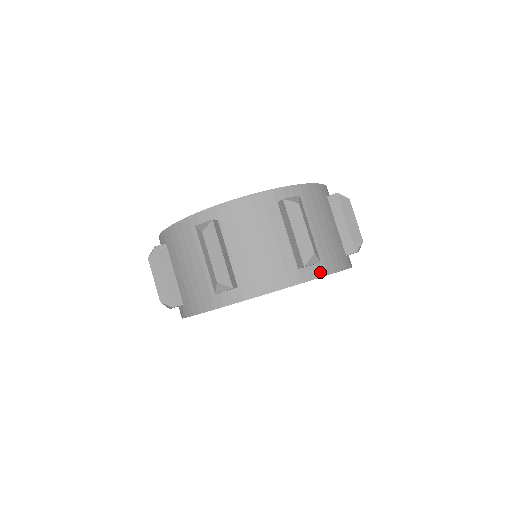
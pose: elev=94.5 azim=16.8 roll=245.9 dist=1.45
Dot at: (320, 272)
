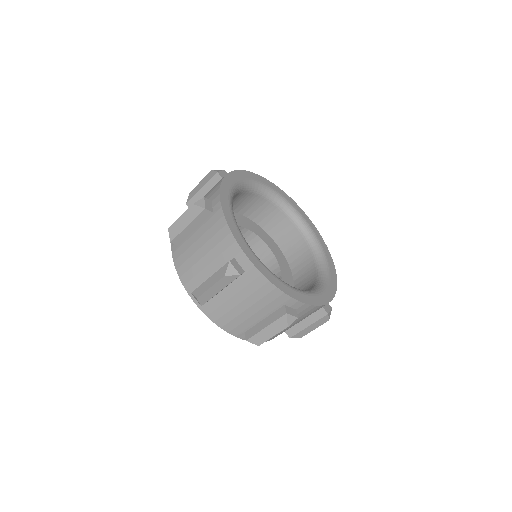
Dot at: (204, 309)
